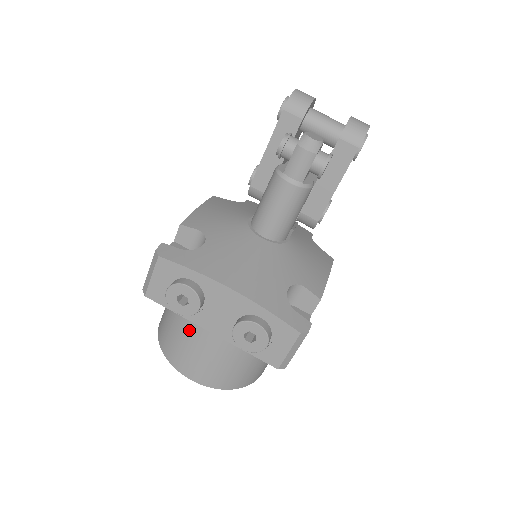
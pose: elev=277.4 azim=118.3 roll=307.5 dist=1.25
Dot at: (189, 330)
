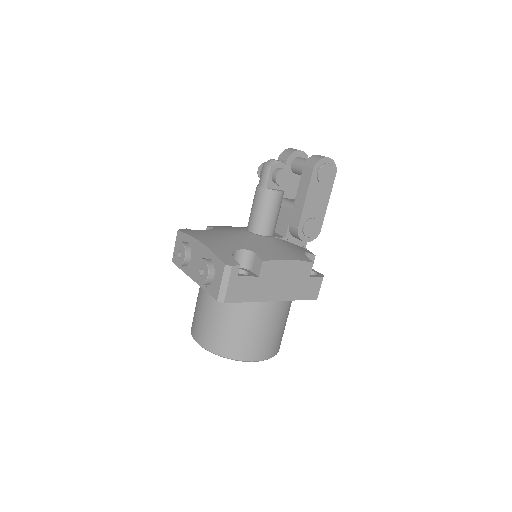
Dot at: (198, 297)
